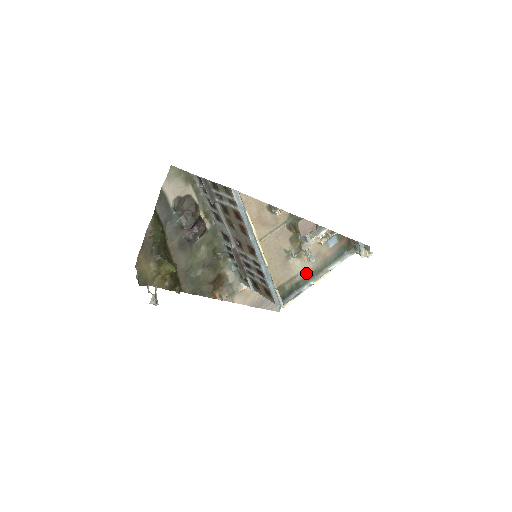
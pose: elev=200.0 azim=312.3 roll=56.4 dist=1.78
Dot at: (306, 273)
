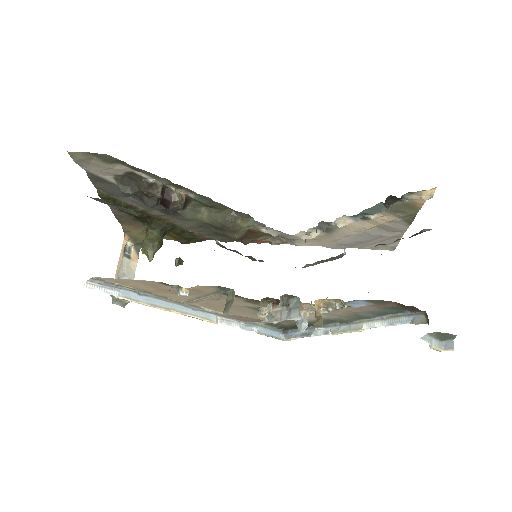
Dot at: occluded
